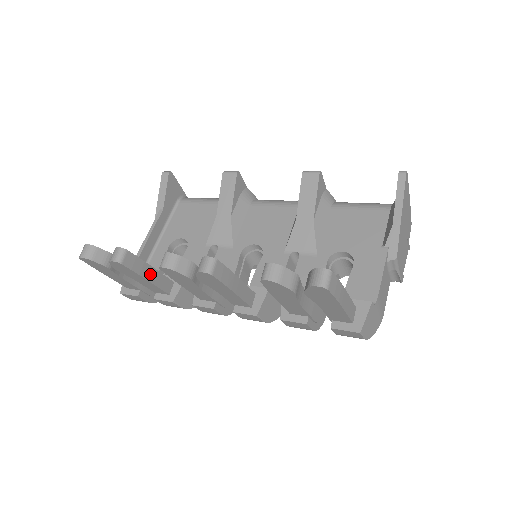
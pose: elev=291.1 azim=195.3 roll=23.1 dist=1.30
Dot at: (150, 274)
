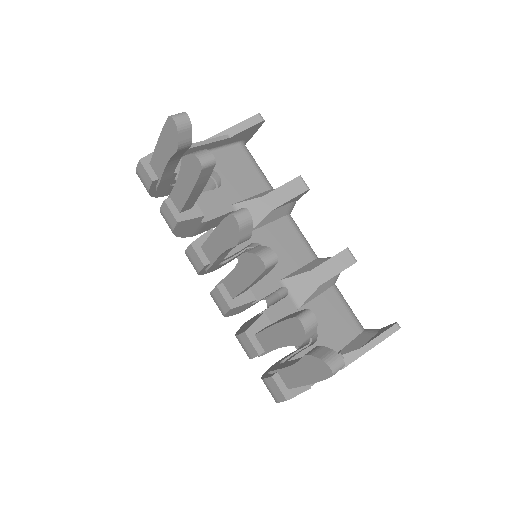
Dot at: (197, 191)
